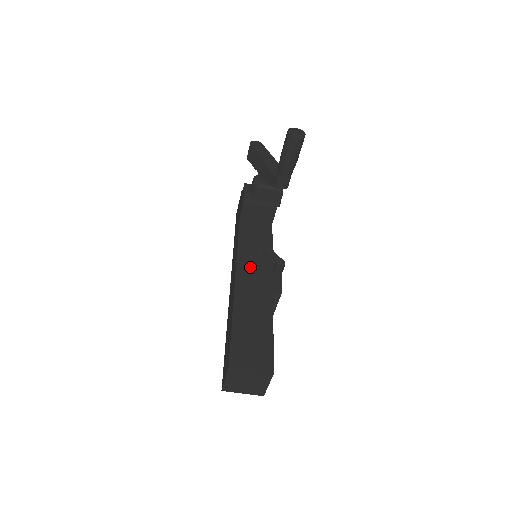
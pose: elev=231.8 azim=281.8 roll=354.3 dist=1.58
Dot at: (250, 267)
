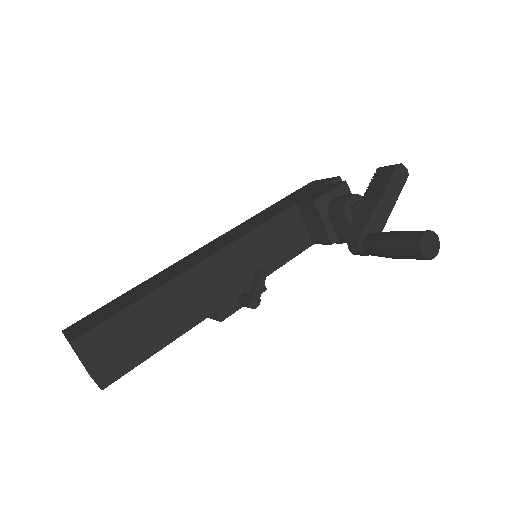
Dot at: (231, 265)
